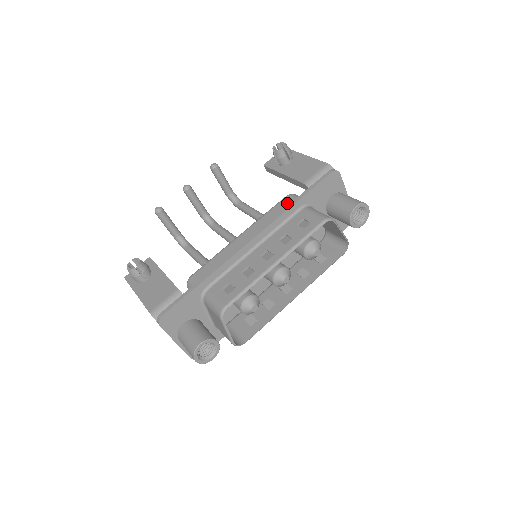
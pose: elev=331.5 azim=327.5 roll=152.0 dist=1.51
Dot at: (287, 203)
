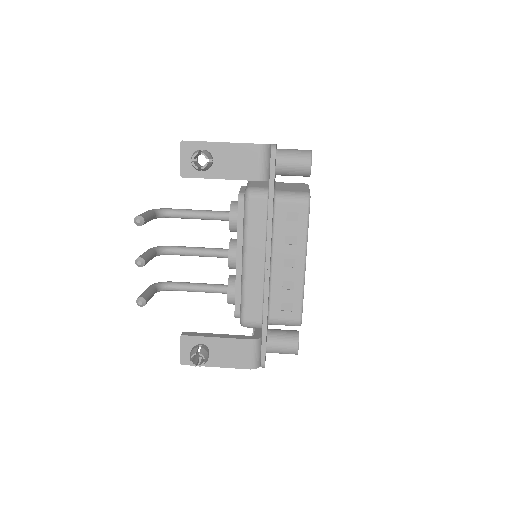
Dot at: (258, 207)
